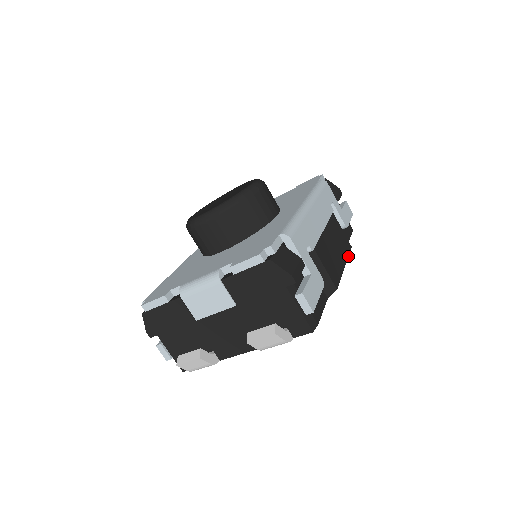
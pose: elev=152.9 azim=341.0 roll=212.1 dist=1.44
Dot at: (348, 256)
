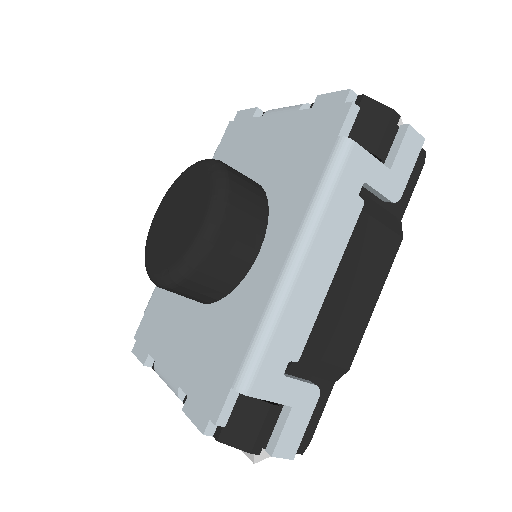
Dot at: (389, 271)
